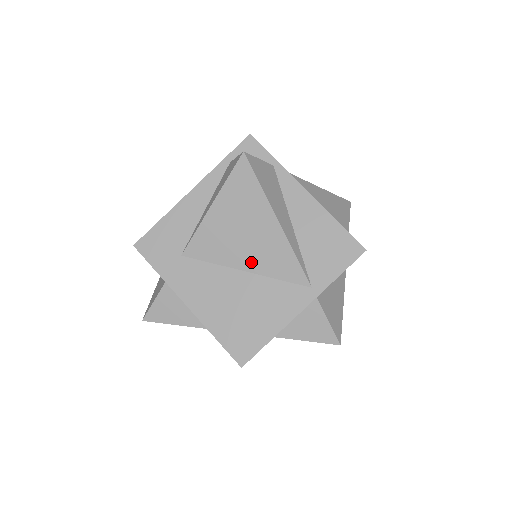
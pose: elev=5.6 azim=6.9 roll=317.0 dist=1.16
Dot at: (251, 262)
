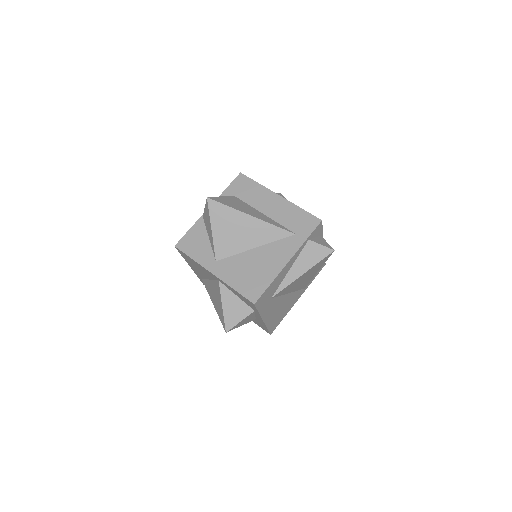
Dot at: (295, 289)
